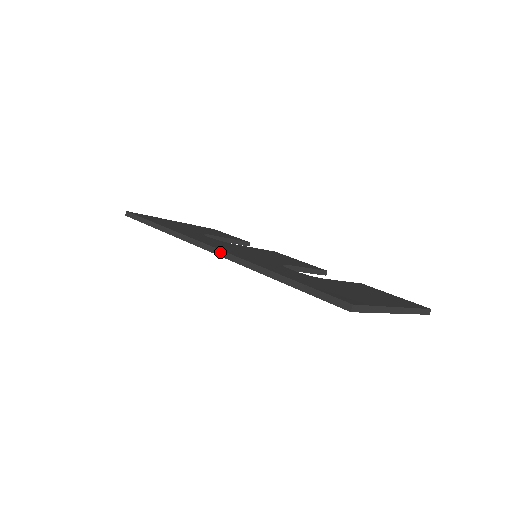
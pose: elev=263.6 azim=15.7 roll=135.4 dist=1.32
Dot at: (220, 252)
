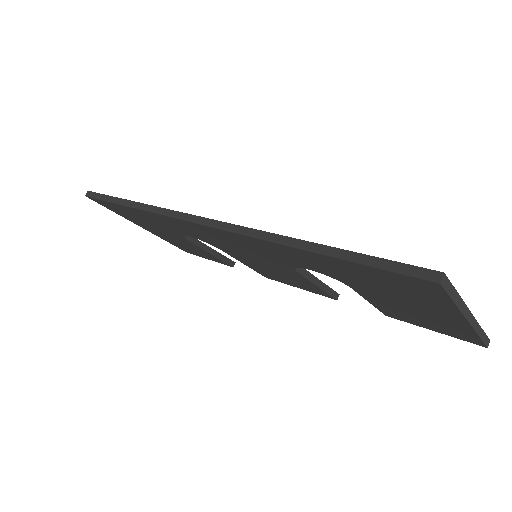
Dot at: (220, 224)
